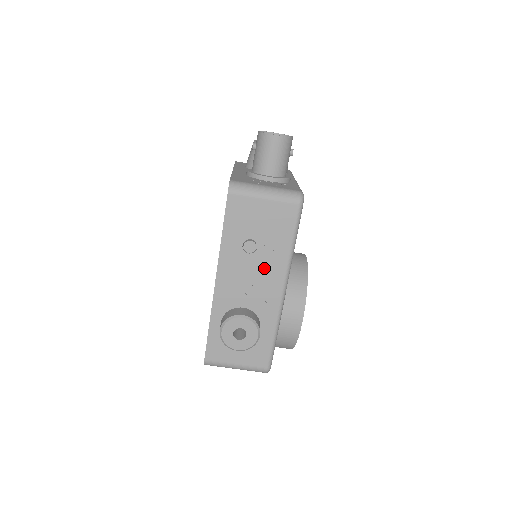
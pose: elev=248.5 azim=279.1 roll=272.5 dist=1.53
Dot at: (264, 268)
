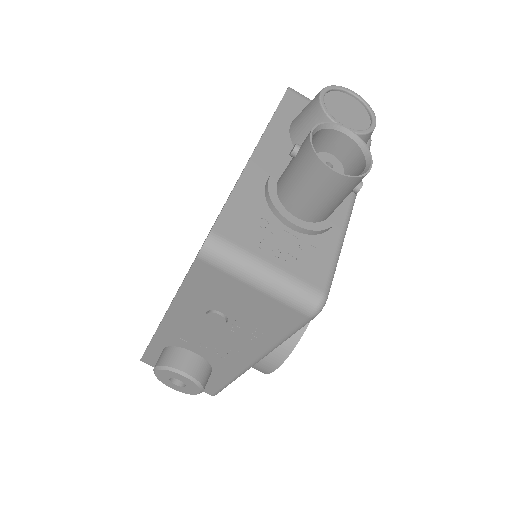
Dot at: (232, 340)
